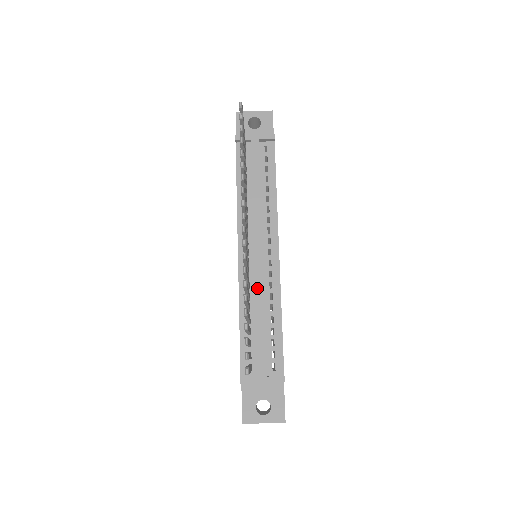
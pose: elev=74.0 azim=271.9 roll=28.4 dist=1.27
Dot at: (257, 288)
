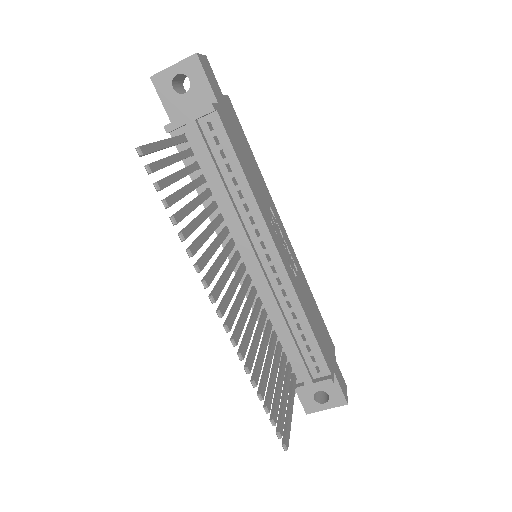
Dot at: (270, 304)
